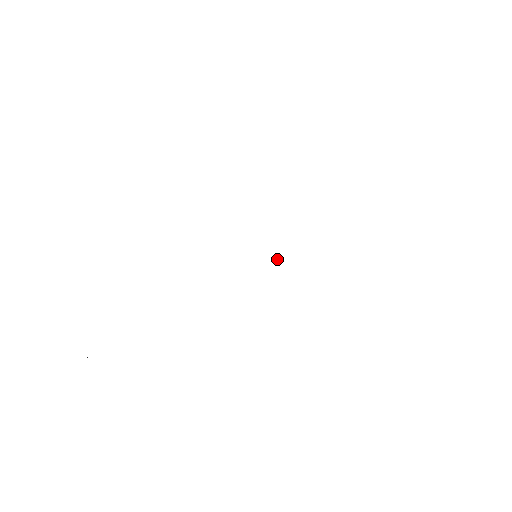
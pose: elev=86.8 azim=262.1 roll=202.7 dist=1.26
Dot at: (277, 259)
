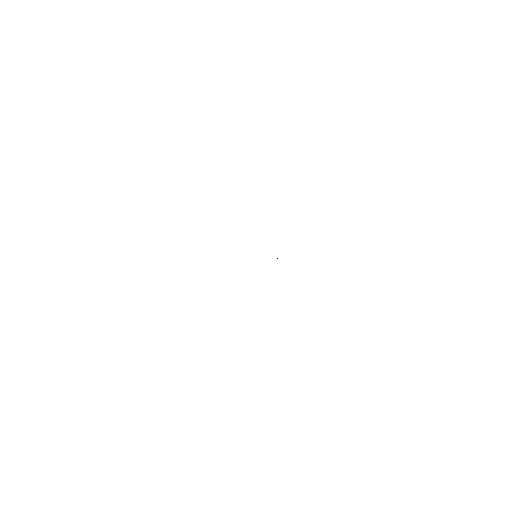
Dot at: occluded
